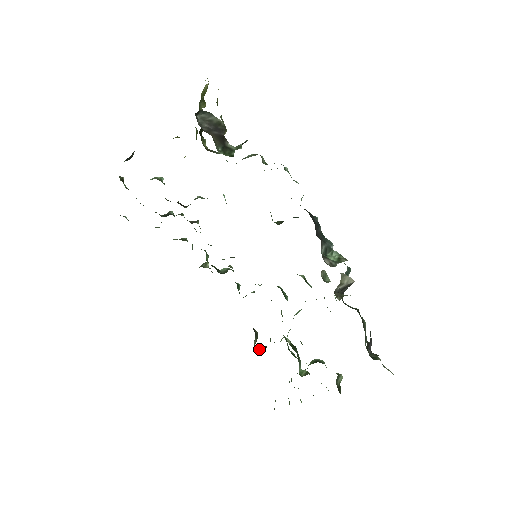
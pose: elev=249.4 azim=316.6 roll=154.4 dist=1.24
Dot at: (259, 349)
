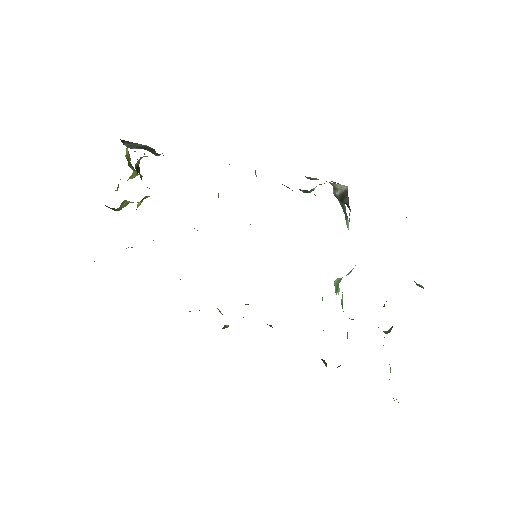
Dot at: occluded
